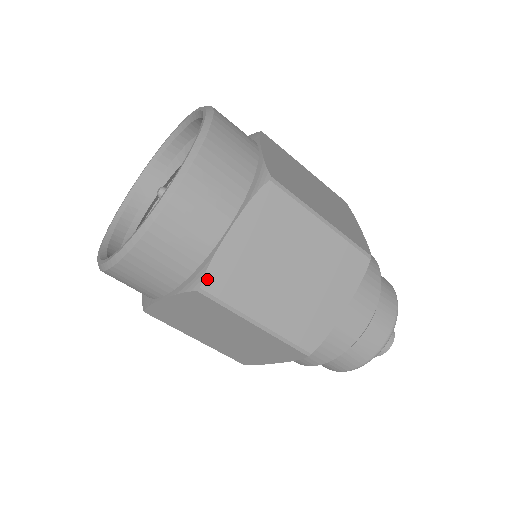
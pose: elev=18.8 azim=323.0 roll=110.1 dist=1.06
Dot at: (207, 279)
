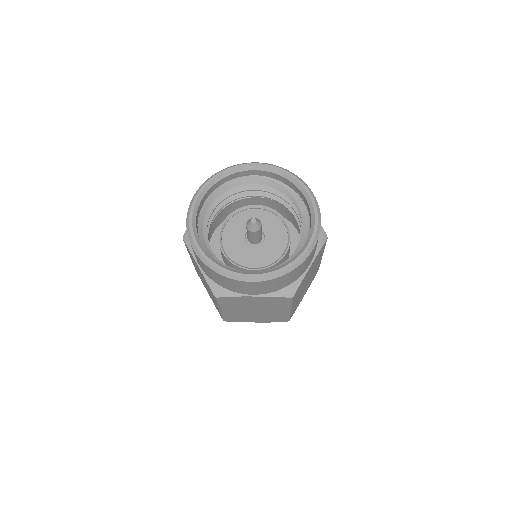
Dot at: (296, 291)
